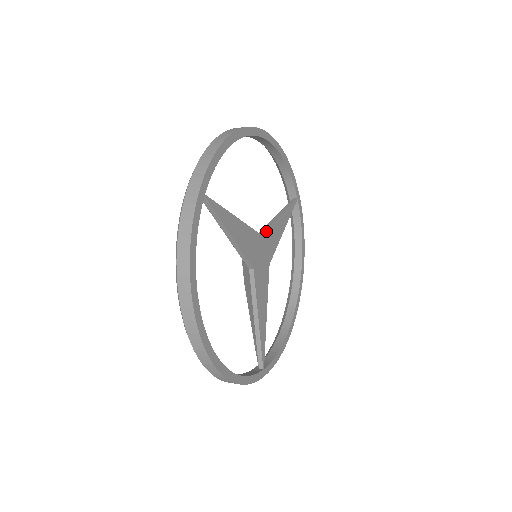
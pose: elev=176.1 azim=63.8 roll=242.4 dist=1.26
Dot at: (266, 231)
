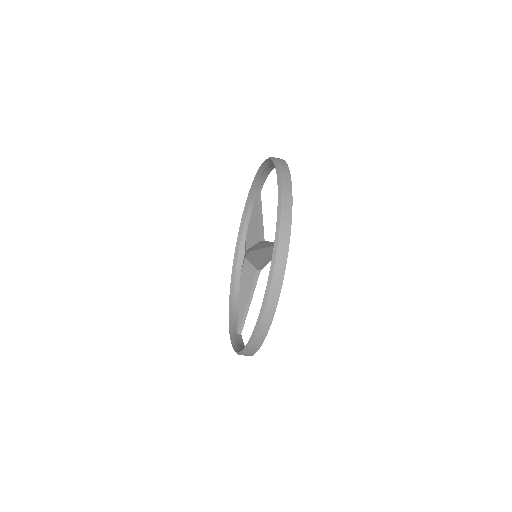
Dot at: occluded
